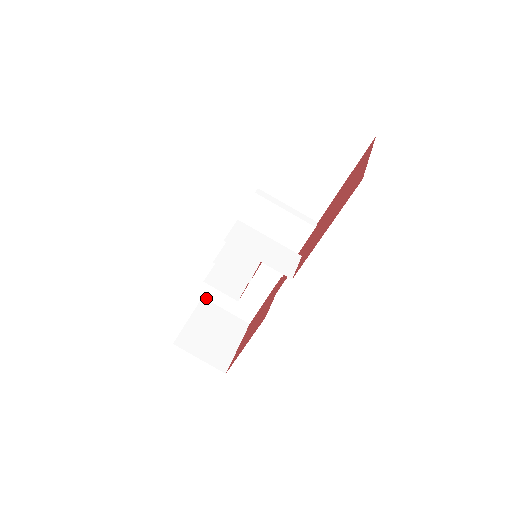
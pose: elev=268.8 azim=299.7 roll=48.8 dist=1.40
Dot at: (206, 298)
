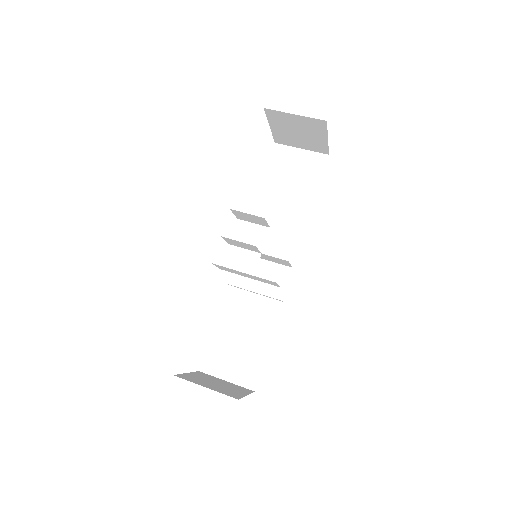
Dot at: (203, 371)
